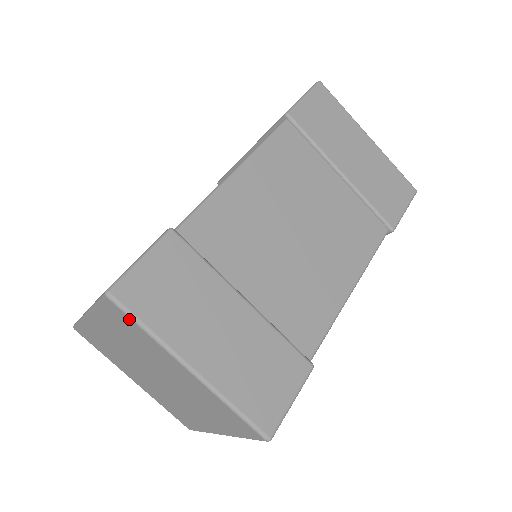
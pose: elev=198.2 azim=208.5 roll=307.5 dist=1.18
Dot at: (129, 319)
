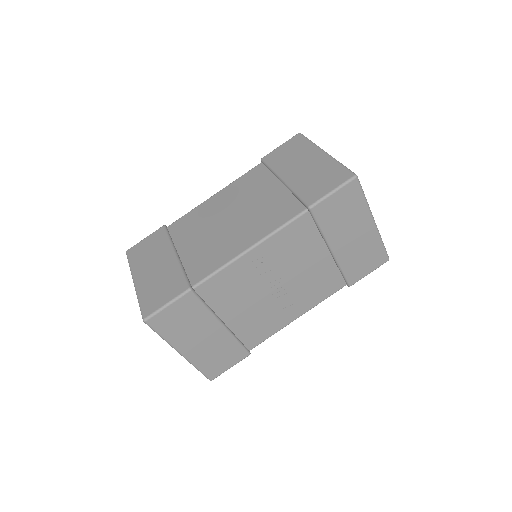
Dot at: occluded
